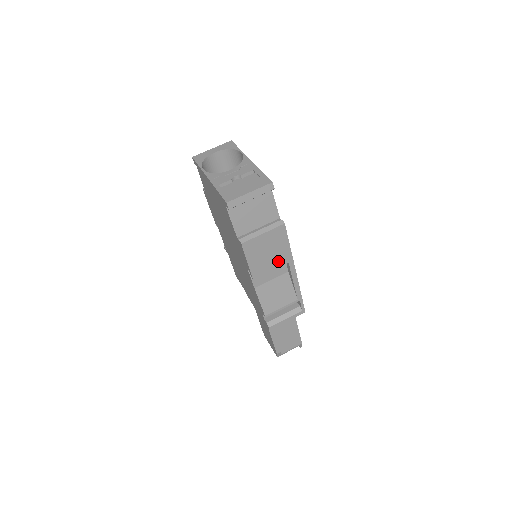
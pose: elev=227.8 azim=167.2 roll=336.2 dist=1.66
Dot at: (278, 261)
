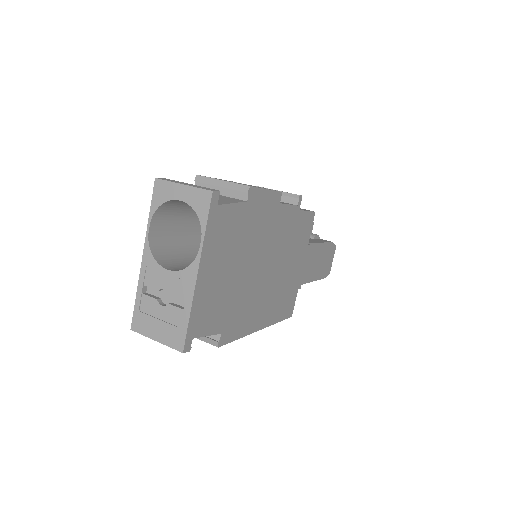
Dot at: occluded
